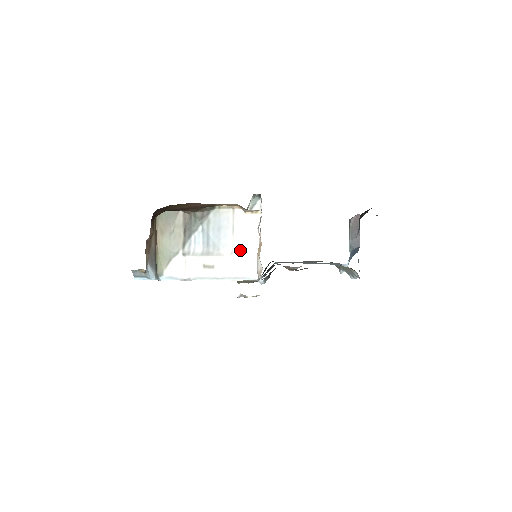
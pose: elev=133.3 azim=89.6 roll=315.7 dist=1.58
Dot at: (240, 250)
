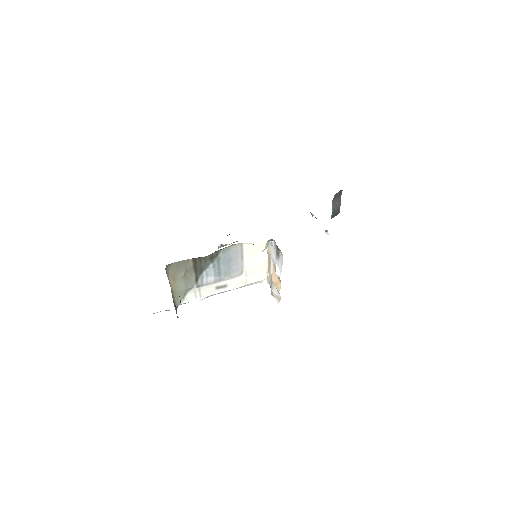
Dot at: (249, 269)
